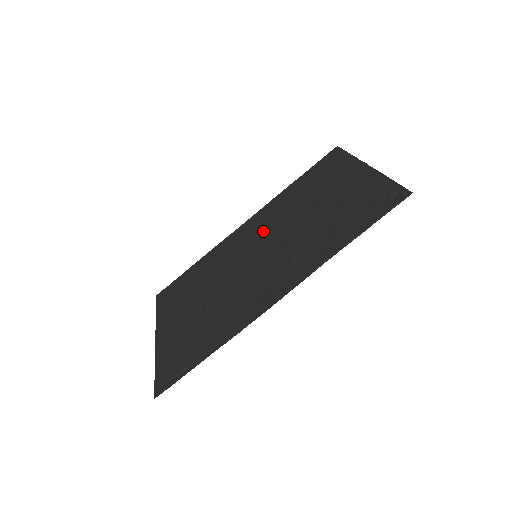
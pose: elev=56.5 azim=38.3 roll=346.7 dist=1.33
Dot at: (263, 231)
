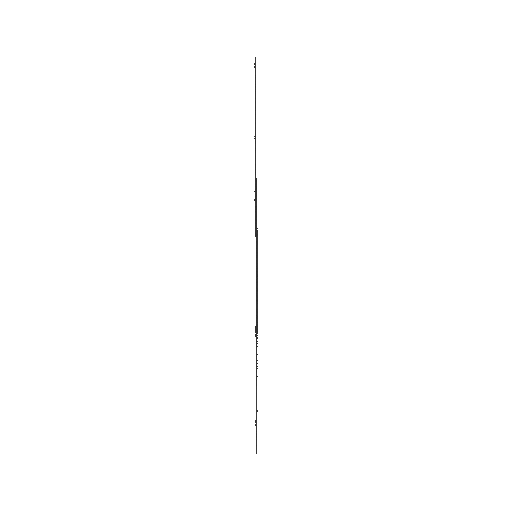
Dot at: occluded
